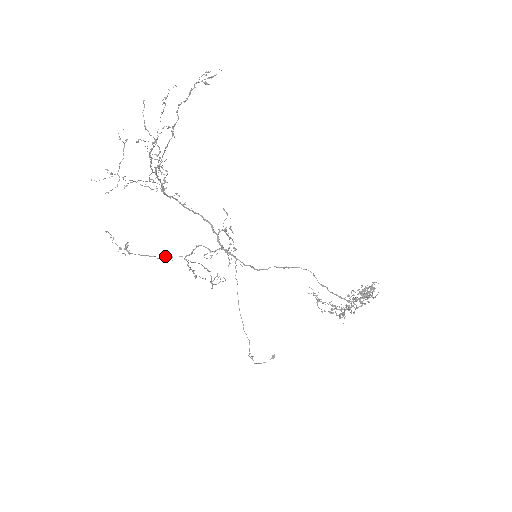
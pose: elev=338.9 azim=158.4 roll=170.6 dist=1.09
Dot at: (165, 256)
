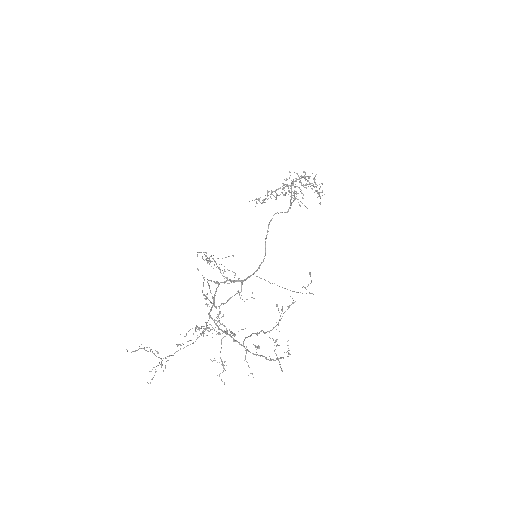
Dot at: occluded
